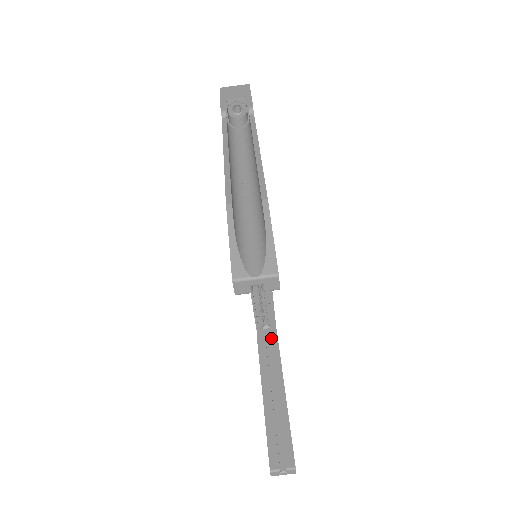
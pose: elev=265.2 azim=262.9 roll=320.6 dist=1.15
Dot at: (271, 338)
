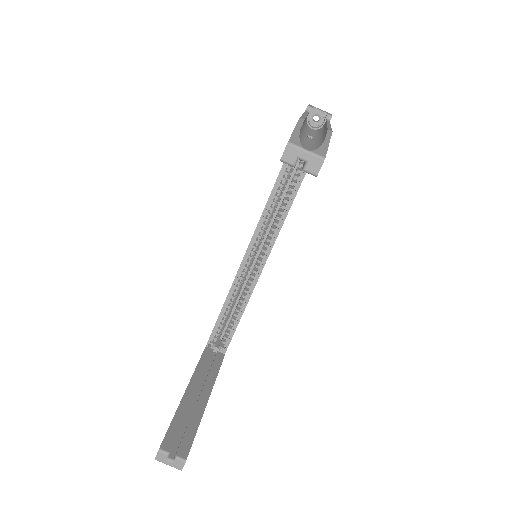
Dot at: (217, 356)
